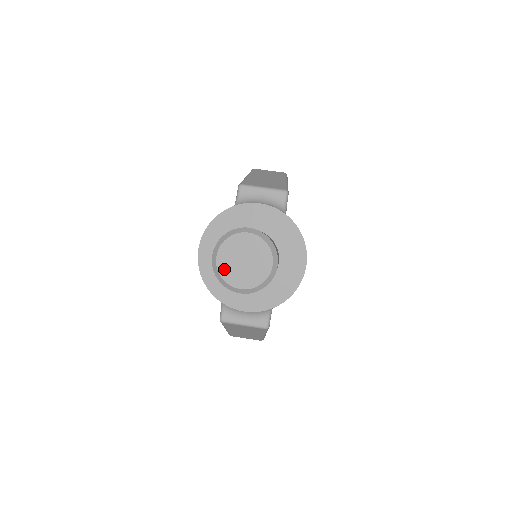
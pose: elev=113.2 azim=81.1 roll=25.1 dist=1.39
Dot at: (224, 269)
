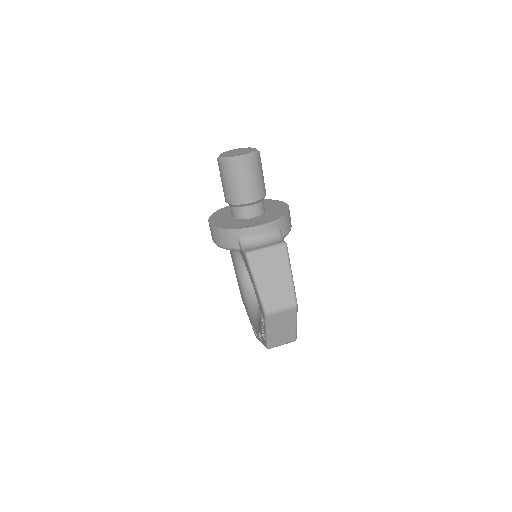
Dot at: (227, 156)
